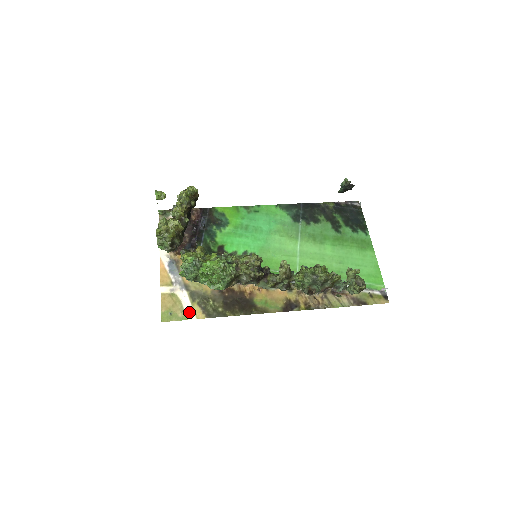
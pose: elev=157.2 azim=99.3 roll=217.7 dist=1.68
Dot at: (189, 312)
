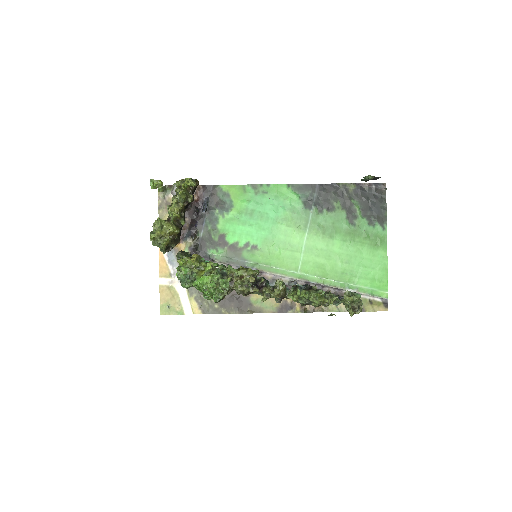
Dot at: (186, 307)
